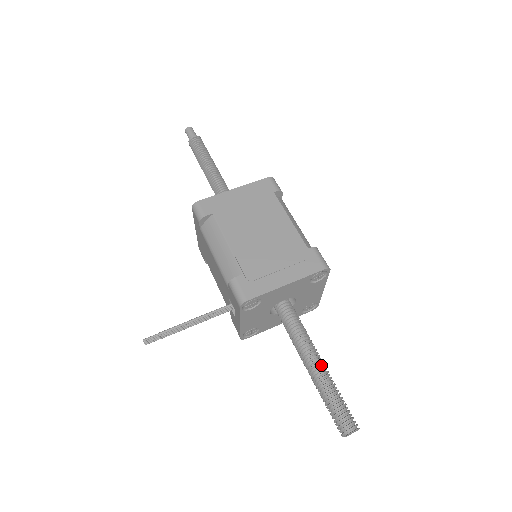
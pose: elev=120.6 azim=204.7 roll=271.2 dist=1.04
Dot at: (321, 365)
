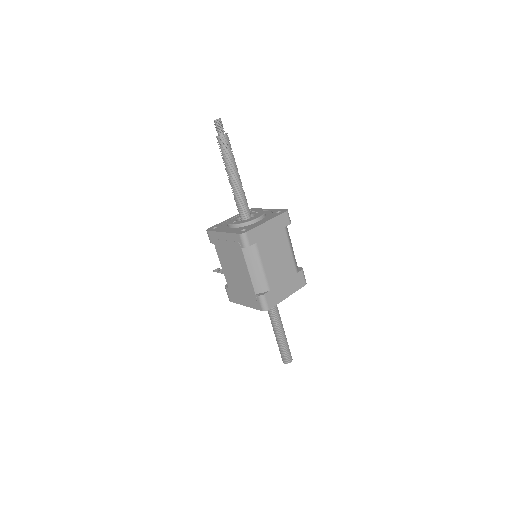
Dot at: (276, 332)
